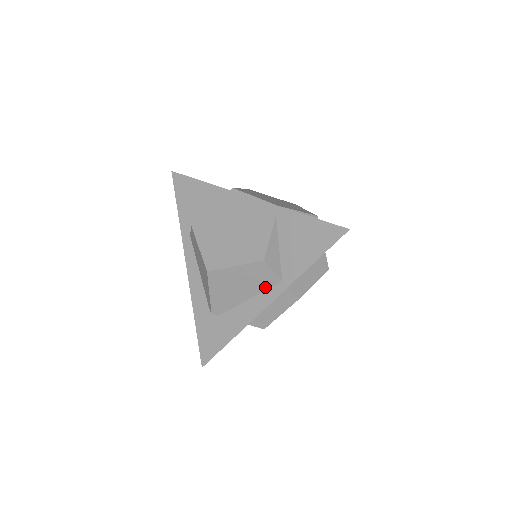
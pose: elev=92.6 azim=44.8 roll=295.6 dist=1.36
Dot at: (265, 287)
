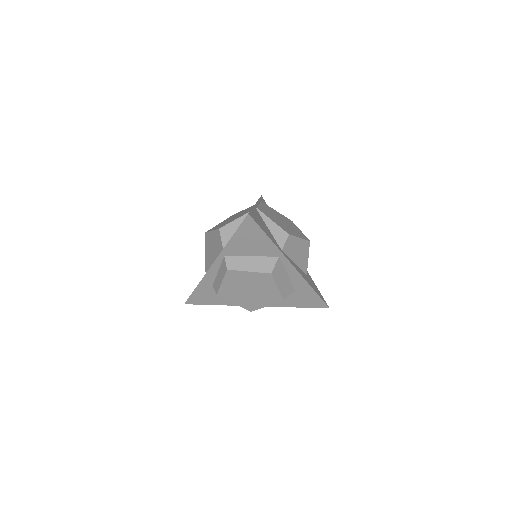
Dot at: (219, 253)
